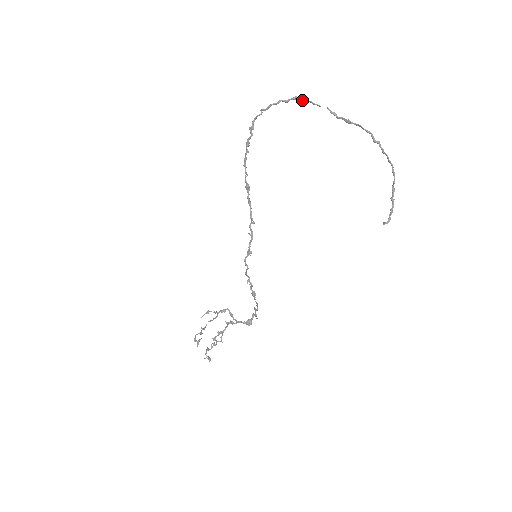
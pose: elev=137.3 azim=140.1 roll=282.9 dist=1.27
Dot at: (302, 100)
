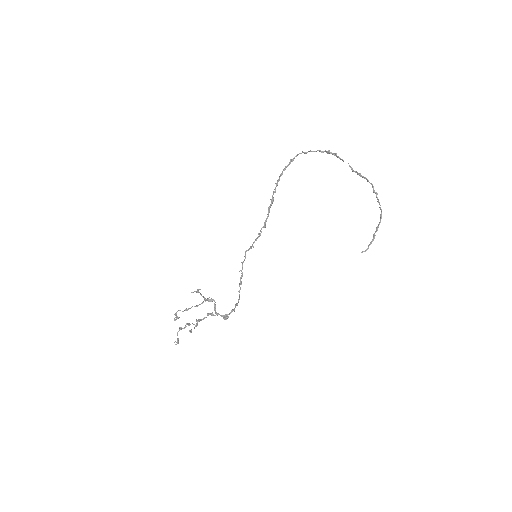
Dot at: (333, 154)
